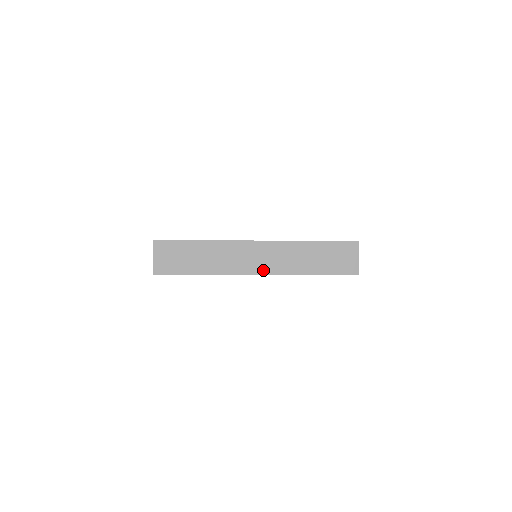
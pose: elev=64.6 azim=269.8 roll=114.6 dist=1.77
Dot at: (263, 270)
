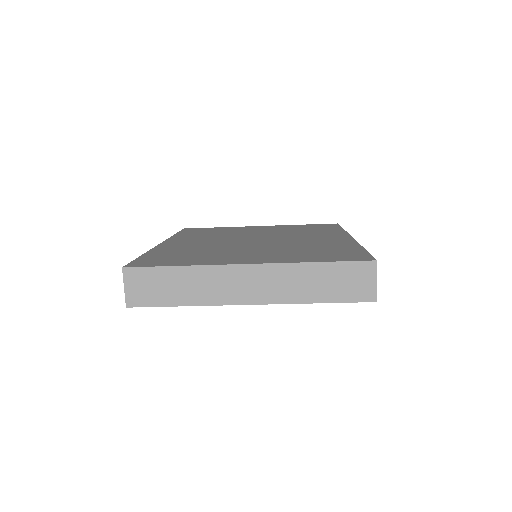
Dot at: (257, 299)
